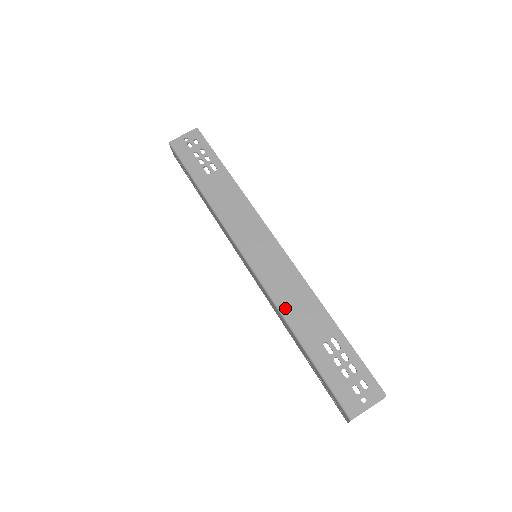
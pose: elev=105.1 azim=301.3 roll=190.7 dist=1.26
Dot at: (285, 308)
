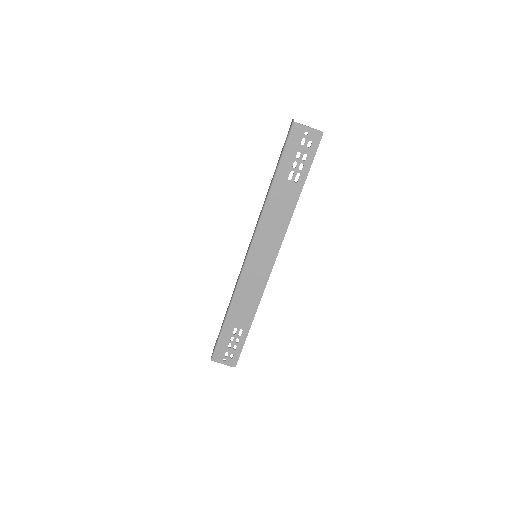
Dot at: (237, 297)
